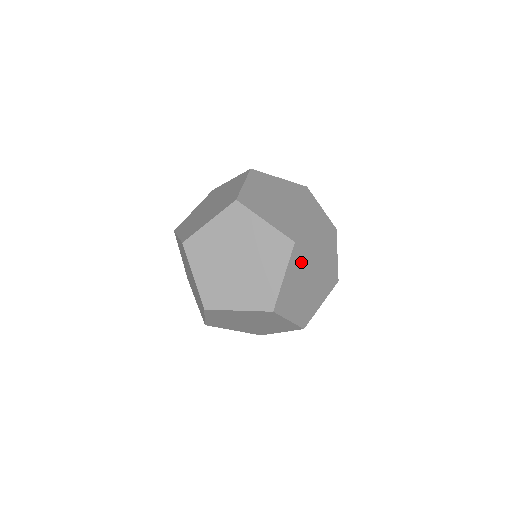
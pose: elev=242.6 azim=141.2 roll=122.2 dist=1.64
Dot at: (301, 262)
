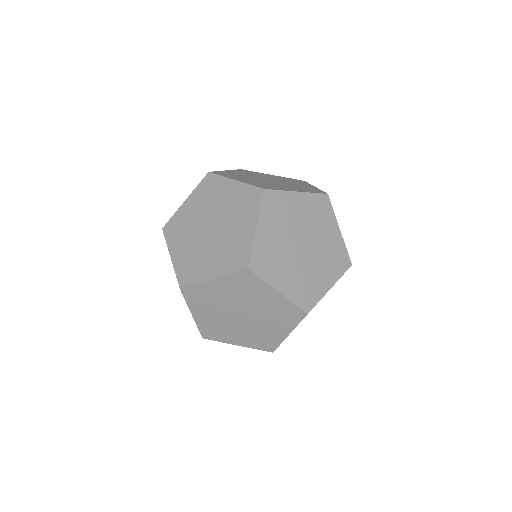
Dot at: (242, 290)
